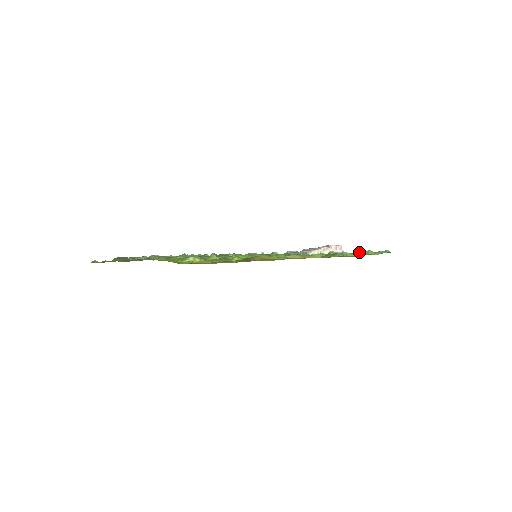
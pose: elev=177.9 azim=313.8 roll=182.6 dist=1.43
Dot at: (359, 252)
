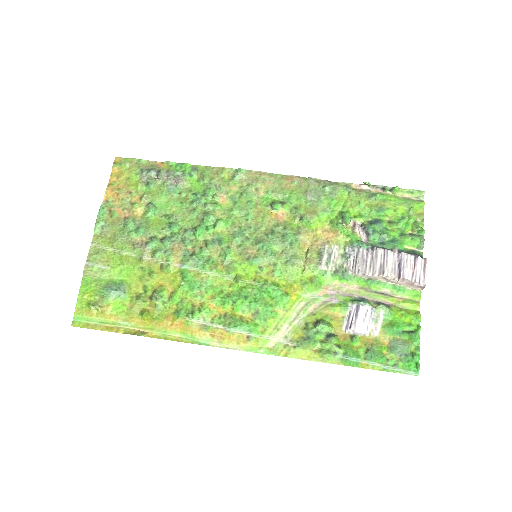
Dot at: (347, 355)
